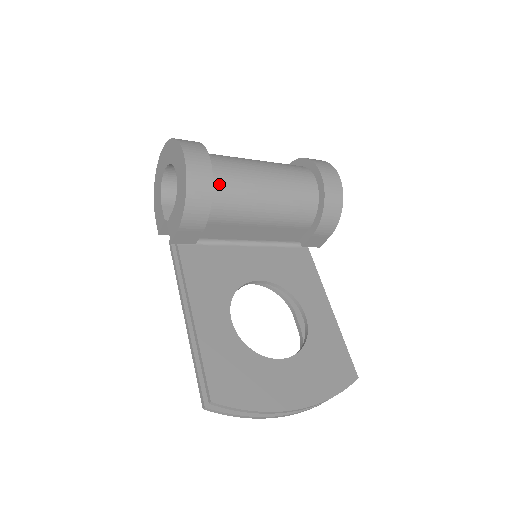
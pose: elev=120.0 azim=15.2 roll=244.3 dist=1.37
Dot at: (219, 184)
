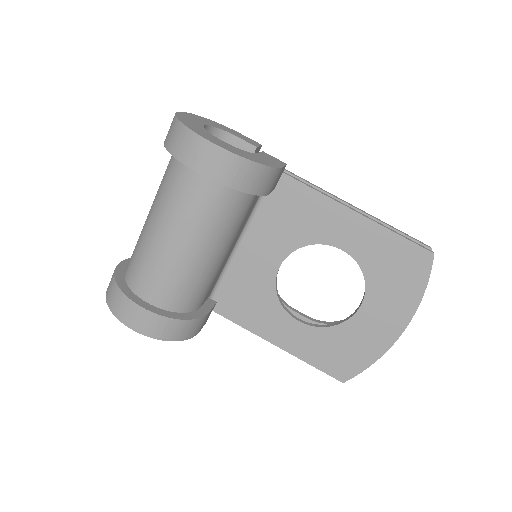
Dot at: (172, 302)
